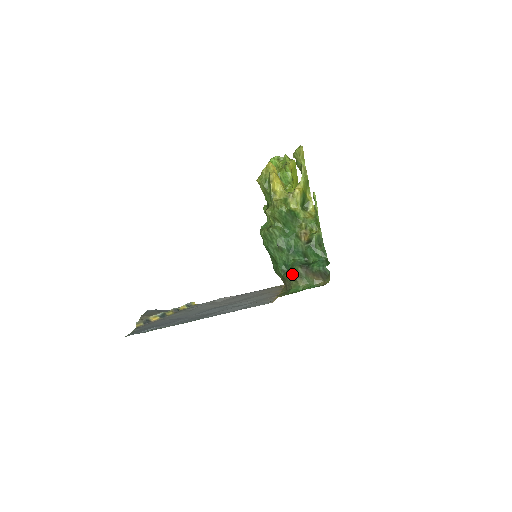
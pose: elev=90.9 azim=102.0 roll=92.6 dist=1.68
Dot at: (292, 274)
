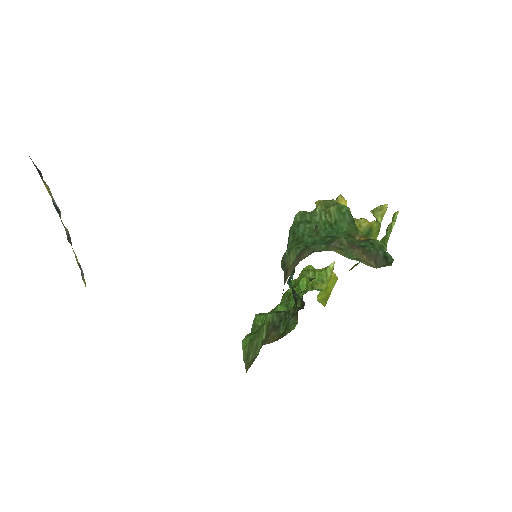
Dot at: (325, 243)
